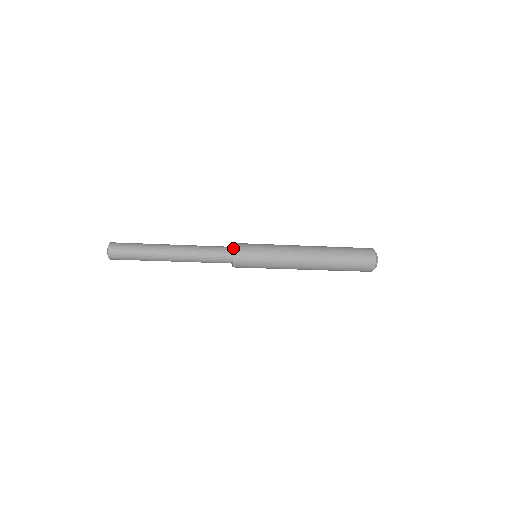
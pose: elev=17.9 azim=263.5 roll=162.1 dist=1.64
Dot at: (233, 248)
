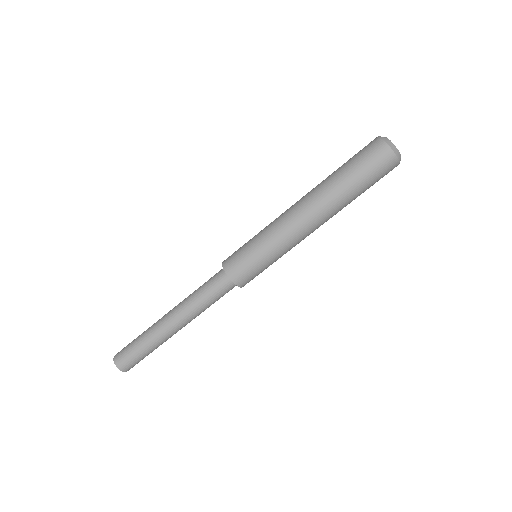
Dot at: occluded
